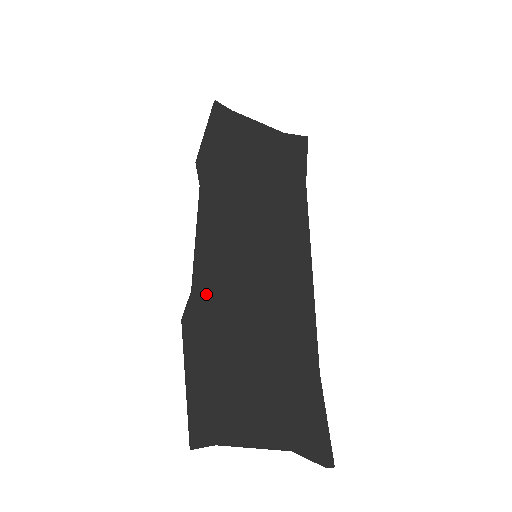
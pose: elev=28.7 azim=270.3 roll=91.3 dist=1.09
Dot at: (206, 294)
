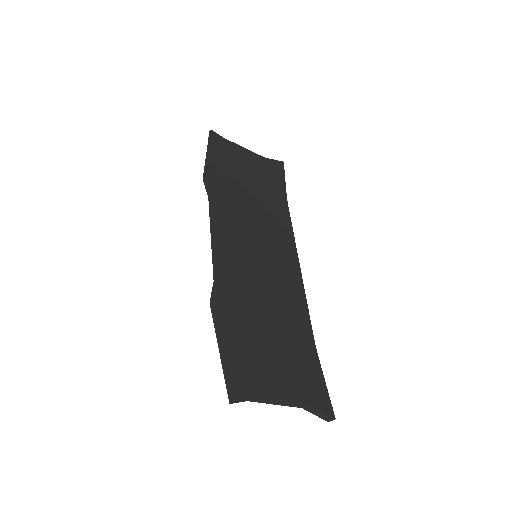
Dot at: (225, 284)
